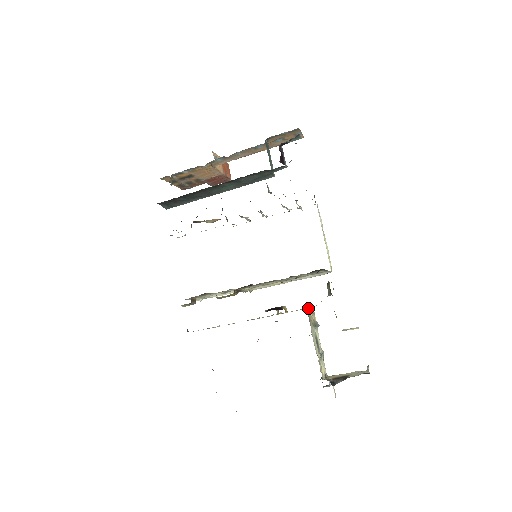
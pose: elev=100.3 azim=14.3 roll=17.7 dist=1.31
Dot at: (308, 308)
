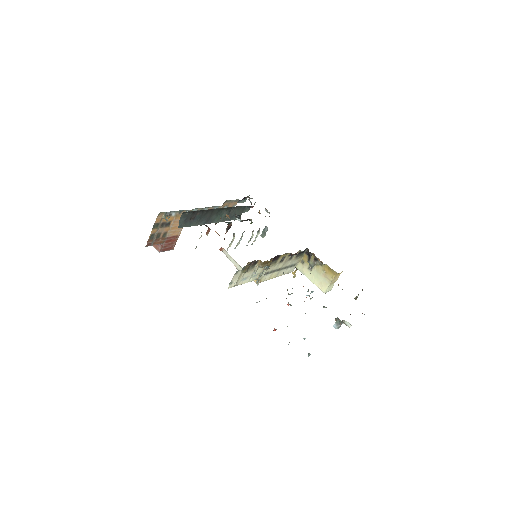
Dot at: occluded
